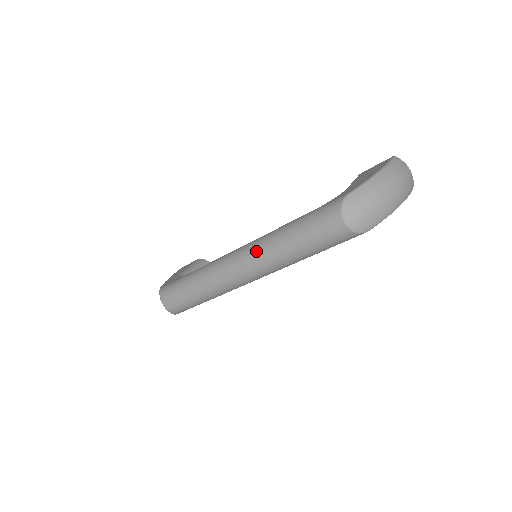
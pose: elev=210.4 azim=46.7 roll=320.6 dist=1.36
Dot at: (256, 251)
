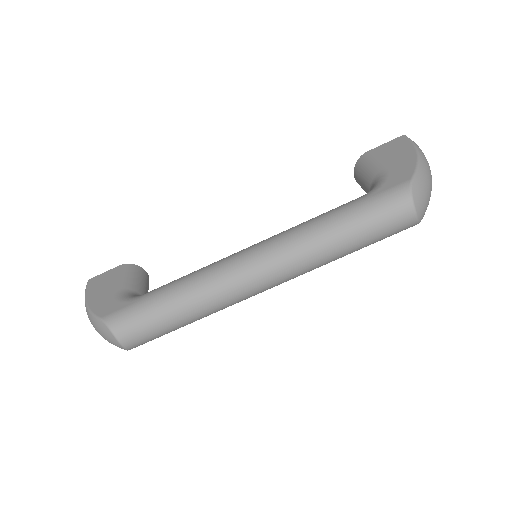
Dot at: (291, 253)
